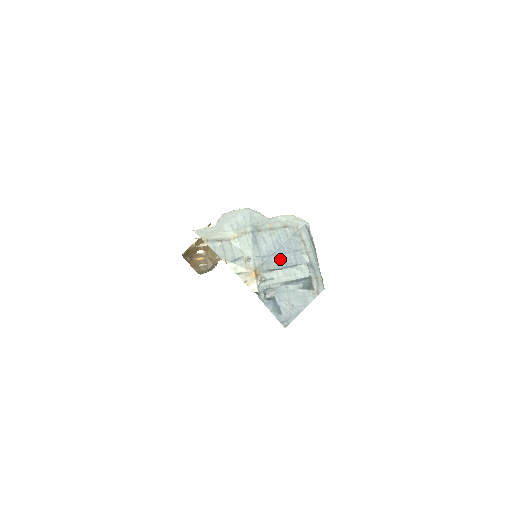
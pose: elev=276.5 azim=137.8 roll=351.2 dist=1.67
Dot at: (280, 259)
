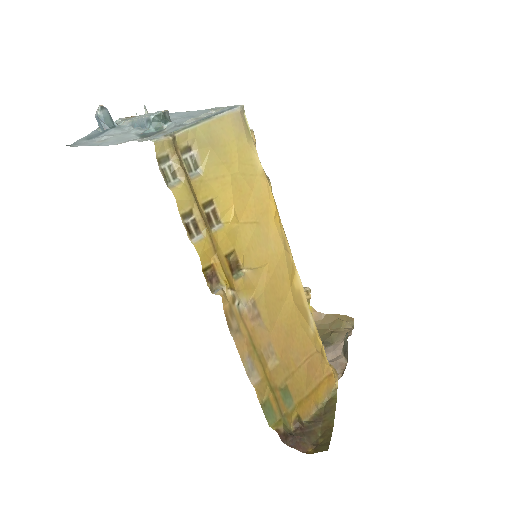
Dot at: occluded
